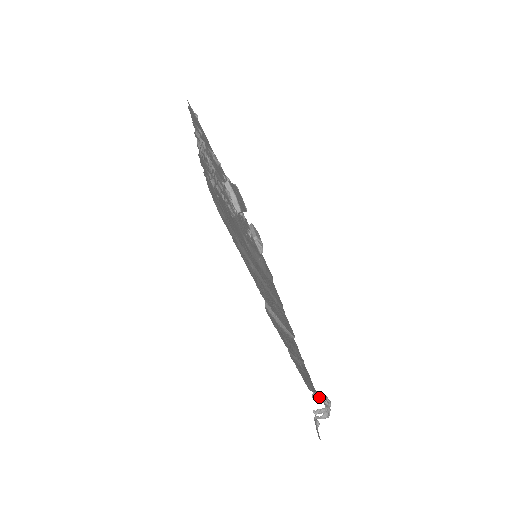
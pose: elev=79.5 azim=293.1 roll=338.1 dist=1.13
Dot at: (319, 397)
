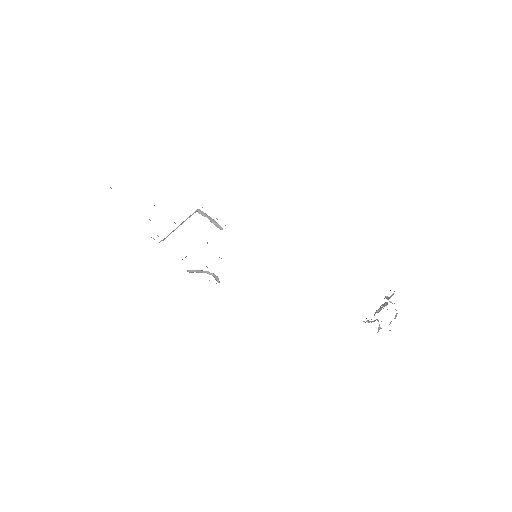
Dot at: (392, 295)
